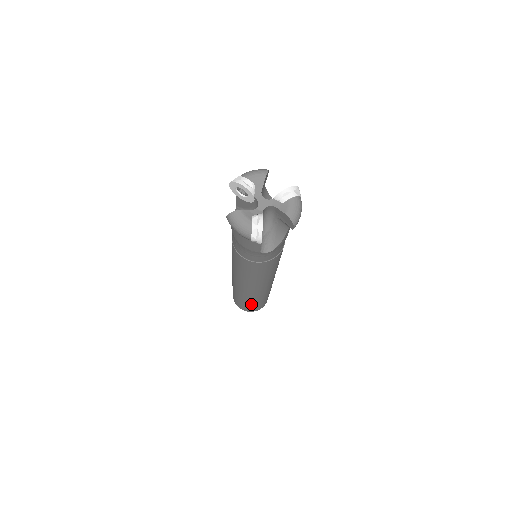
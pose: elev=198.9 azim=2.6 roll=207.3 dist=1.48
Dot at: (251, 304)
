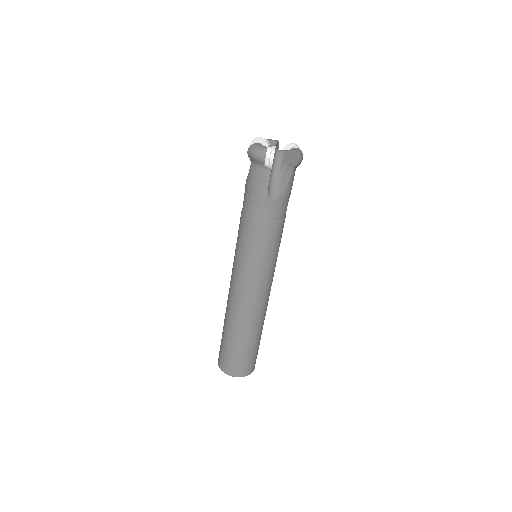
Dot at: (239, 348)
